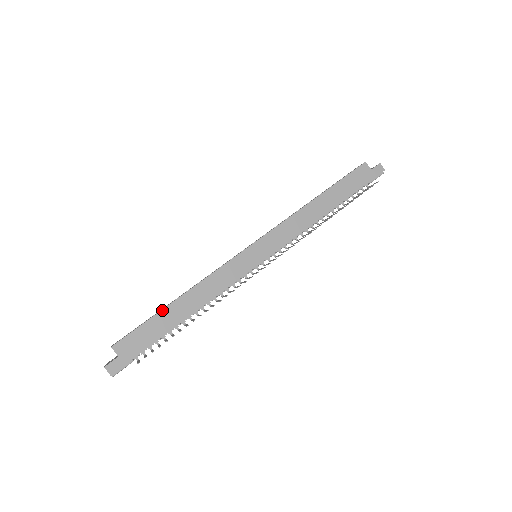
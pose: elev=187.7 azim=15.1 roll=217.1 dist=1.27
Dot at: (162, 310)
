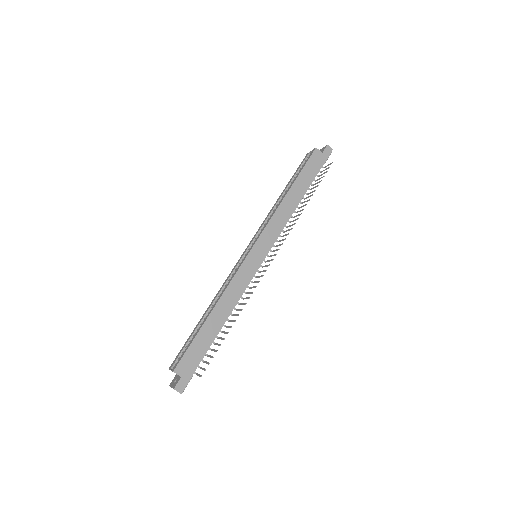
Dot at: (201, 328)
